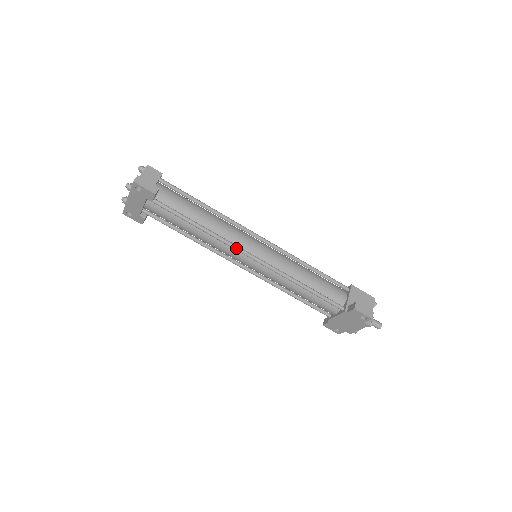
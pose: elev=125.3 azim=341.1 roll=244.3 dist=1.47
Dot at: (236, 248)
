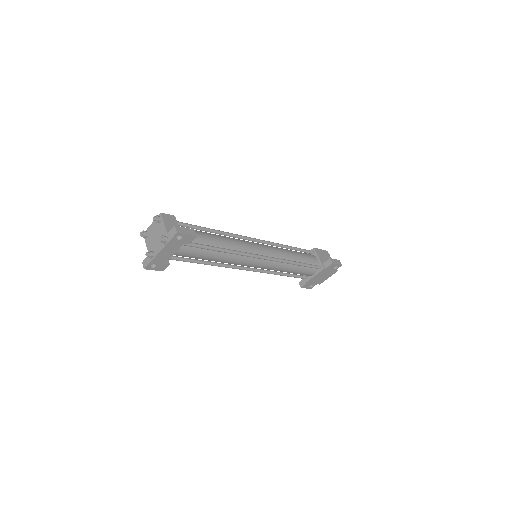
Dot at: (252, 256)
